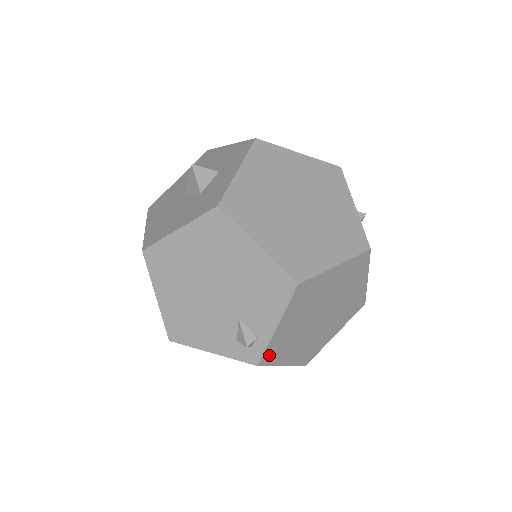
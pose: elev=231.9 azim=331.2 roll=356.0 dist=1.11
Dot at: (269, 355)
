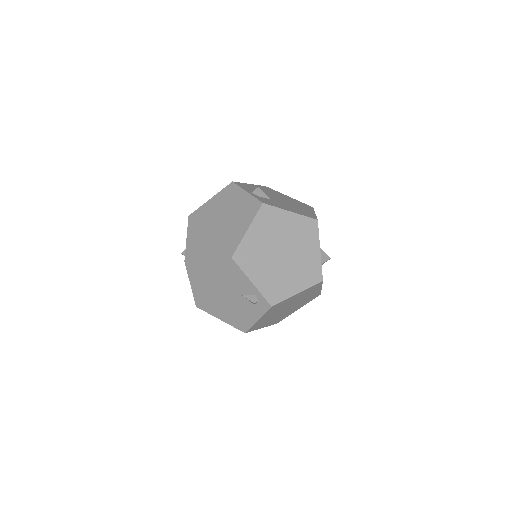
Dot at: (272, 297)
